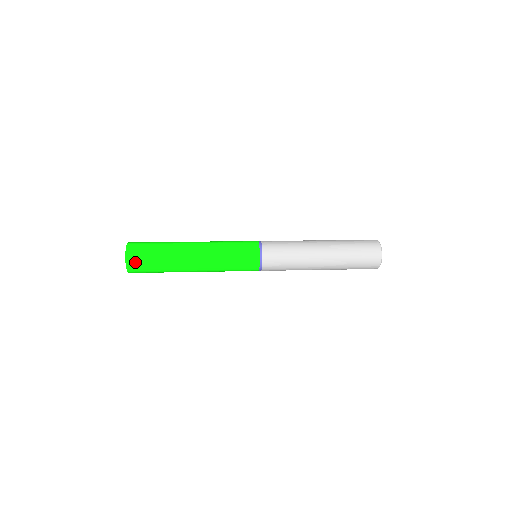
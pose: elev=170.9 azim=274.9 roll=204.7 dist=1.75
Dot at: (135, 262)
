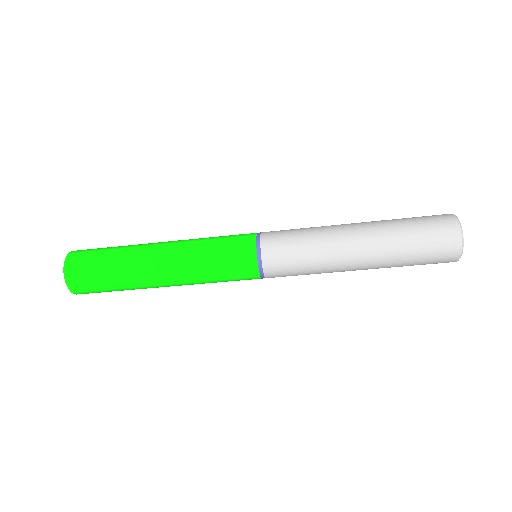
Dot at: (84, 250)
